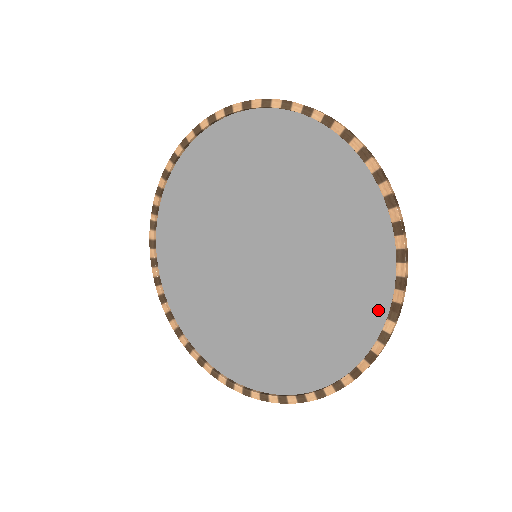
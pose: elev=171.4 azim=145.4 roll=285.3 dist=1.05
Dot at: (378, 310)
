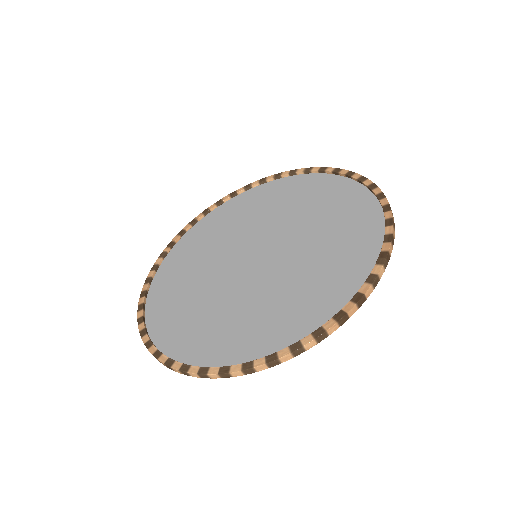
Dot at: (367, 264)
